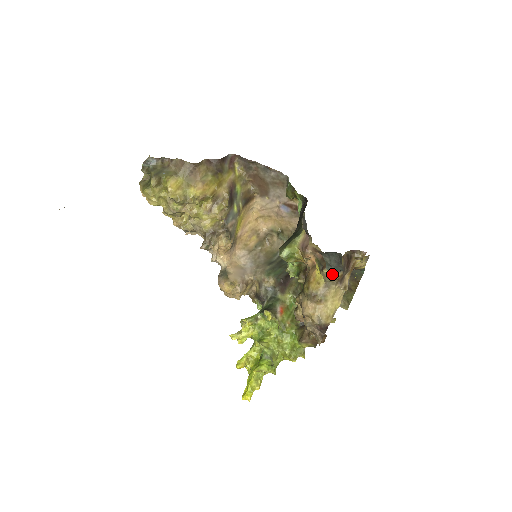
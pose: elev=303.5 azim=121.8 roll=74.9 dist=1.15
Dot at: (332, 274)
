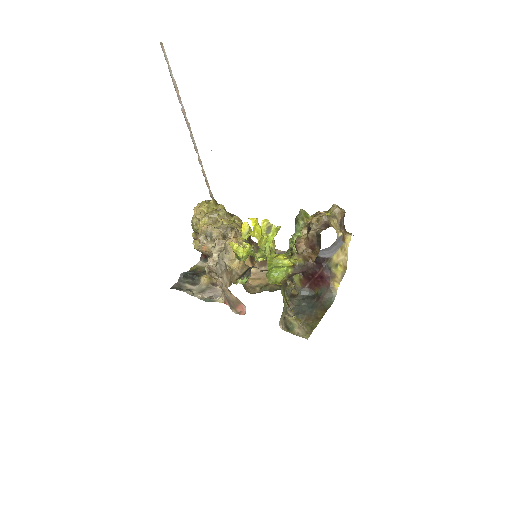
Dot at: (339, 208)
